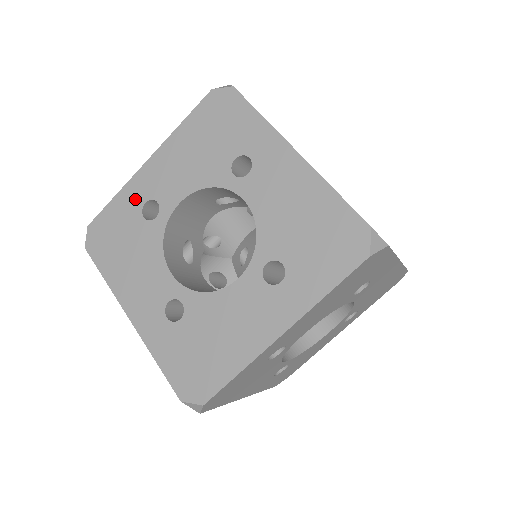
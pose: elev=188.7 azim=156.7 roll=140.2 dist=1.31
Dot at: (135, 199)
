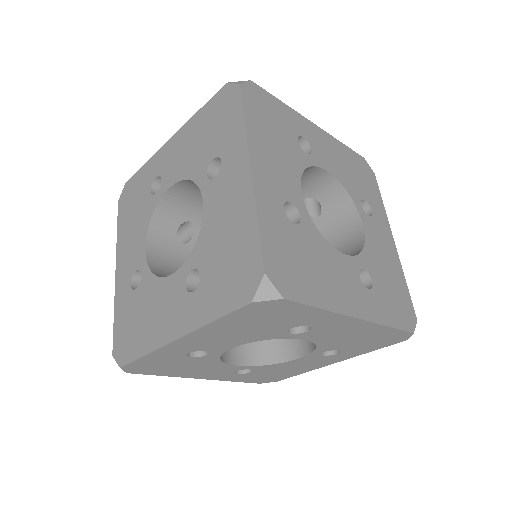
Dot at: (152, 171)
